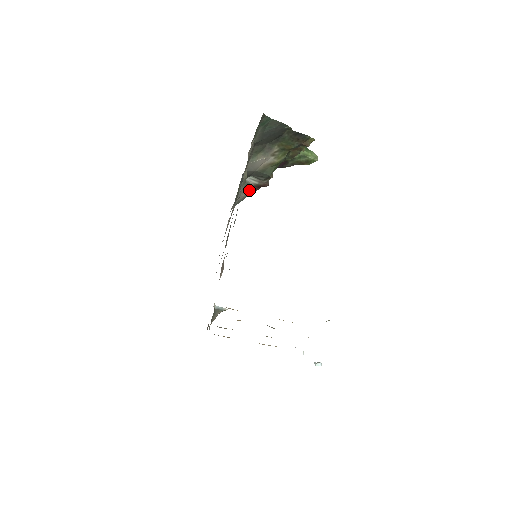
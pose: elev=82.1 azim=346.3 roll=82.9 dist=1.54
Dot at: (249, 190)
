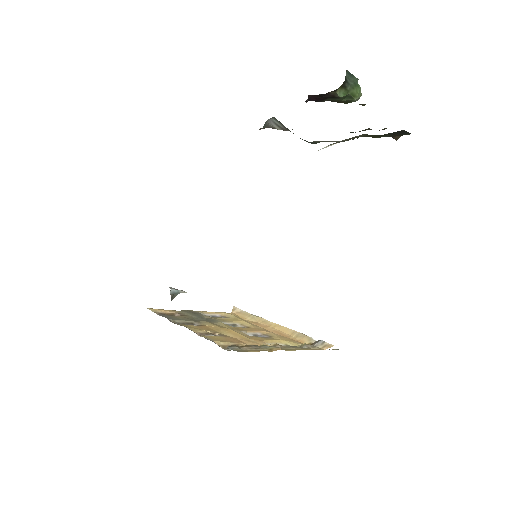
Dot at: occluded
